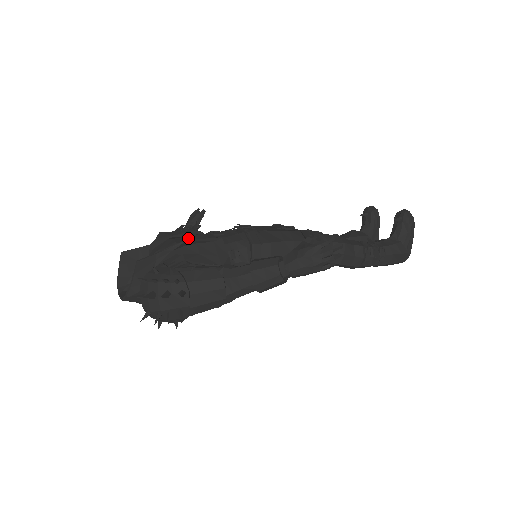
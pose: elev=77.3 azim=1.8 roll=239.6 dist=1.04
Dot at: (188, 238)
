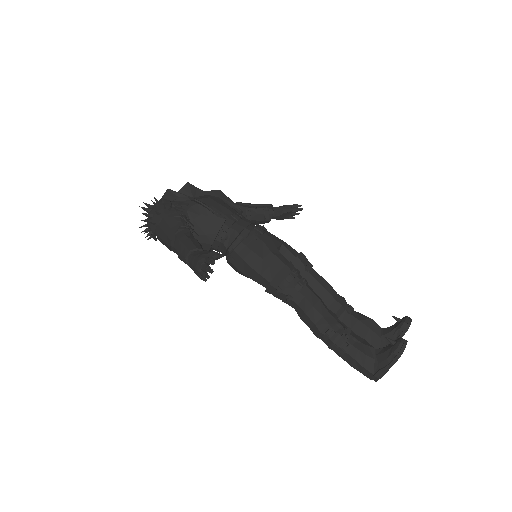
Dot at: (215, 203)
